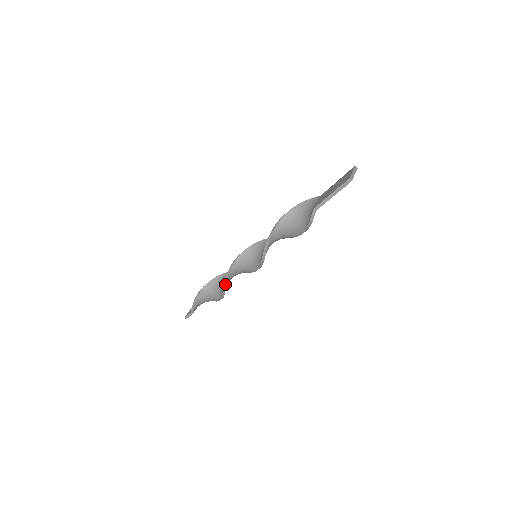
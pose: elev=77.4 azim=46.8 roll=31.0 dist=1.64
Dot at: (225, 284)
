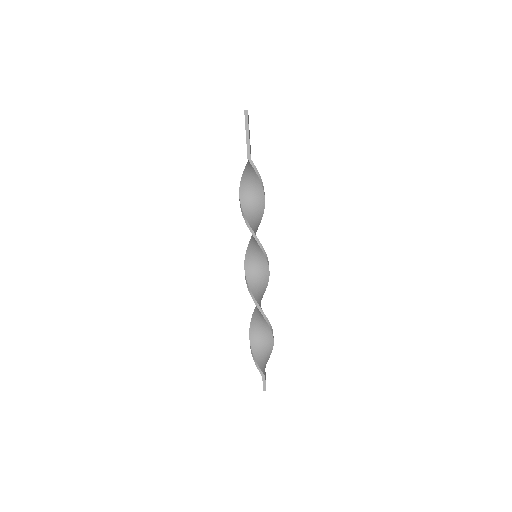
Dot at: (258, 306)
